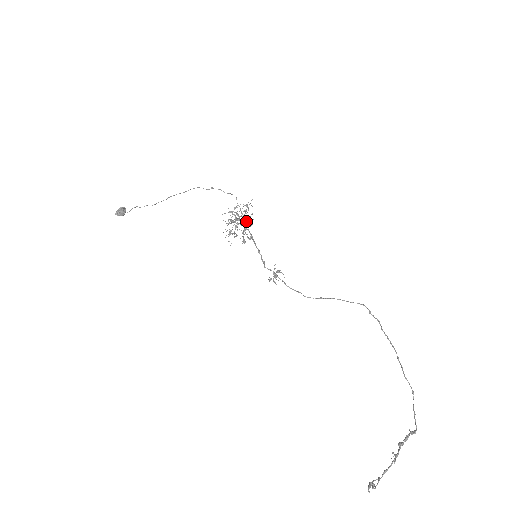
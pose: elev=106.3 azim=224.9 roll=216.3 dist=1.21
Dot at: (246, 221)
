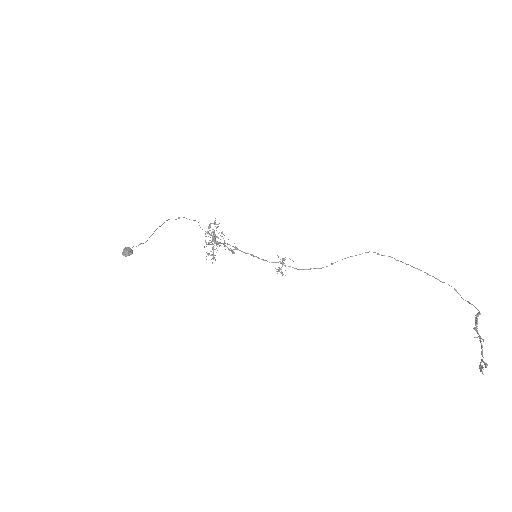
Dot at: occluded
